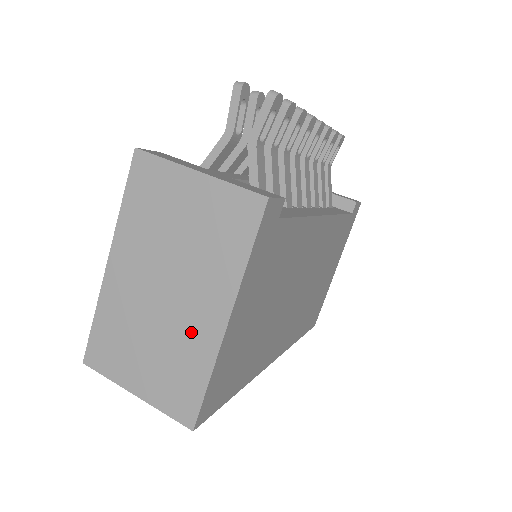
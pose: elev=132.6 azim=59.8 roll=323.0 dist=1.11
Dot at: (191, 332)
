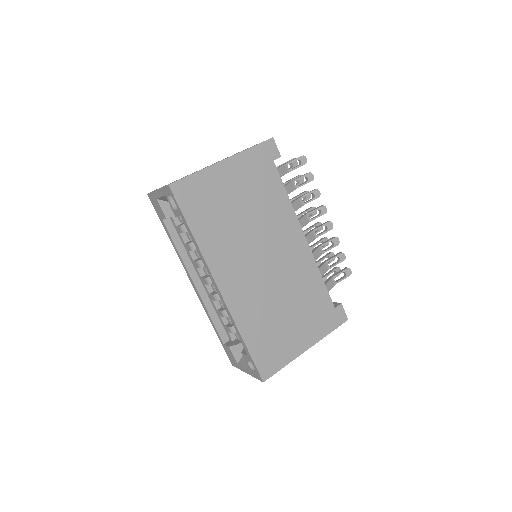
Dot at: occluded
